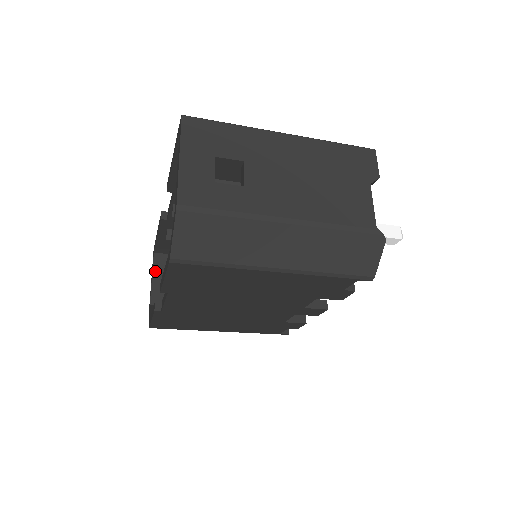
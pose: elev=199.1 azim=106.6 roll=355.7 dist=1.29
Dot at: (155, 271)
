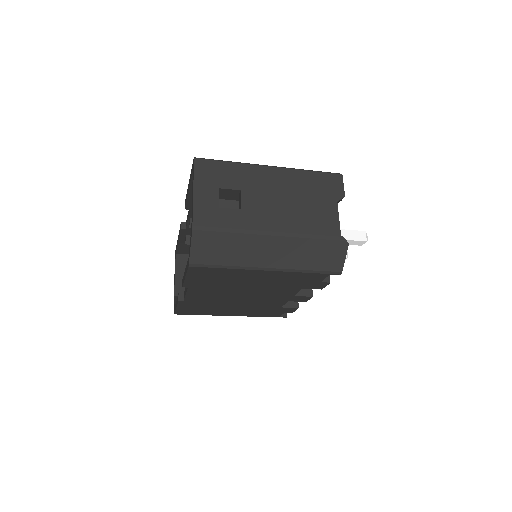
Dot at: (177, 269)
